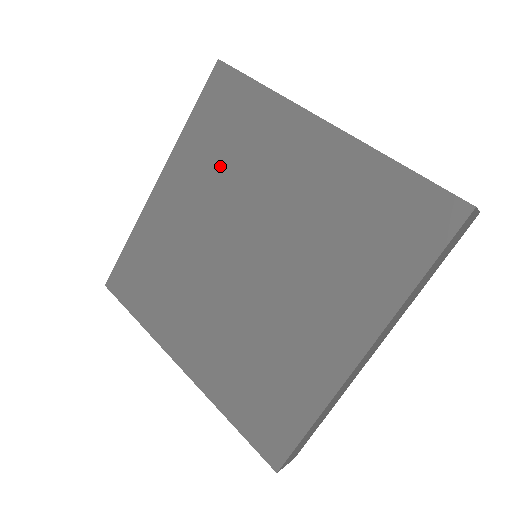
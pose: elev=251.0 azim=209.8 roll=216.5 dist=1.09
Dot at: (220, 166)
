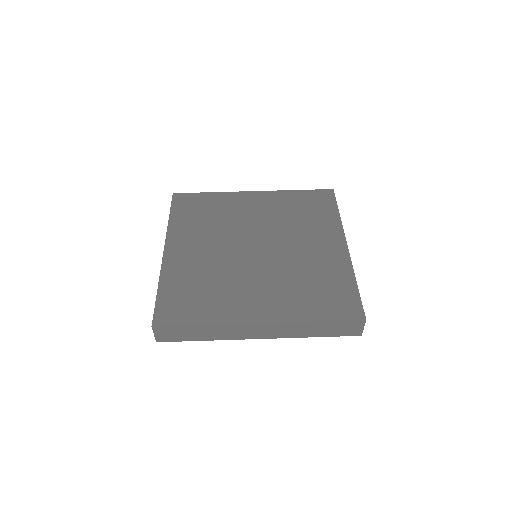
Dot at: (288, 214)
